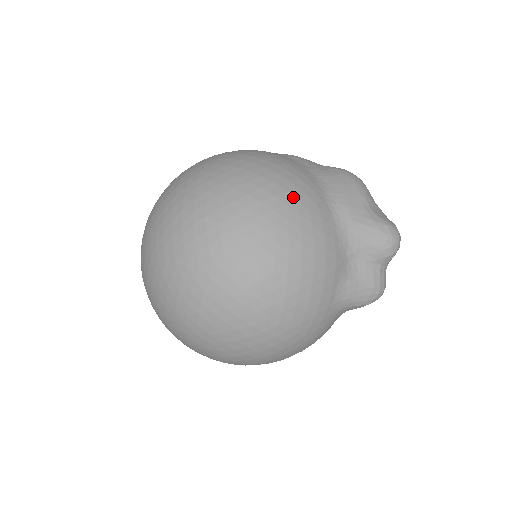
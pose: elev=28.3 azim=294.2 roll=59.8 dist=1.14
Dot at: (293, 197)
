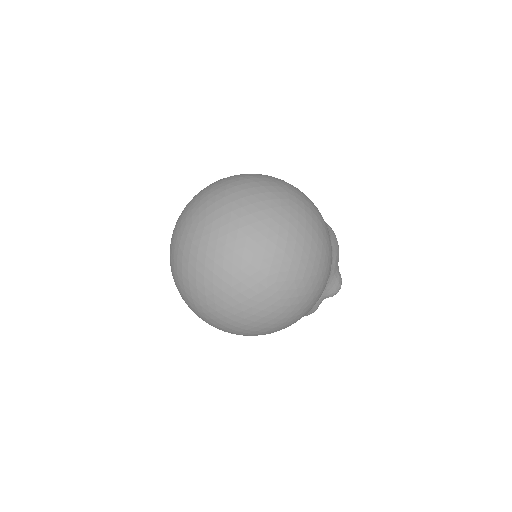
Dot at: (330, 254)
